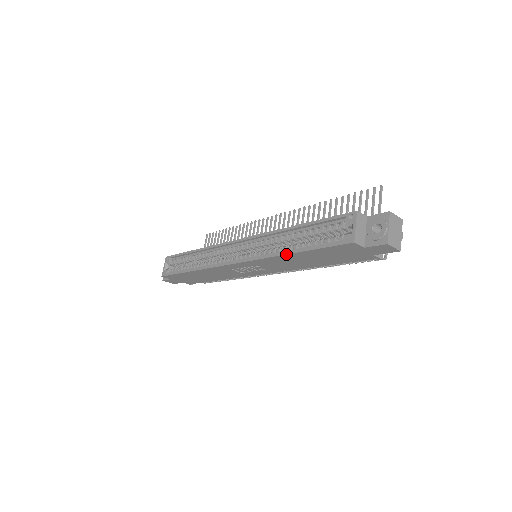
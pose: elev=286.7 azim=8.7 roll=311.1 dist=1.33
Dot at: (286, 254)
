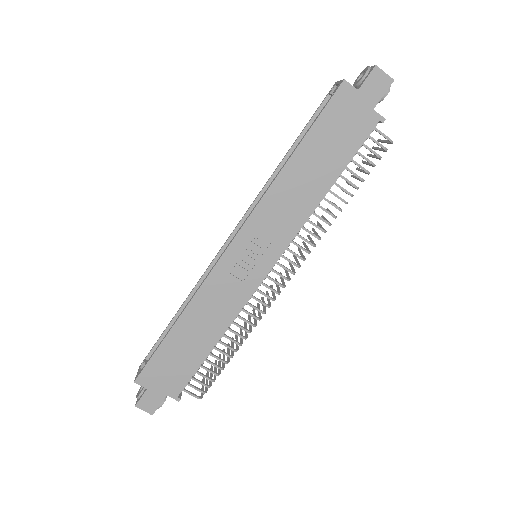
Dot at: (285, 164)
